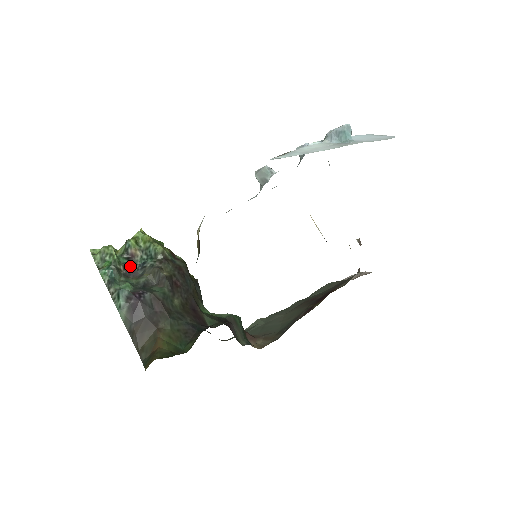
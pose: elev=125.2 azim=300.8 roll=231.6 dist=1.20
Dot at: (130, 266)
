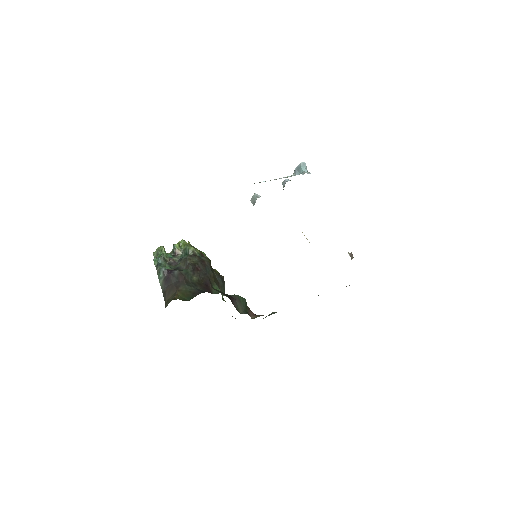
Dot at: (174, 259)
